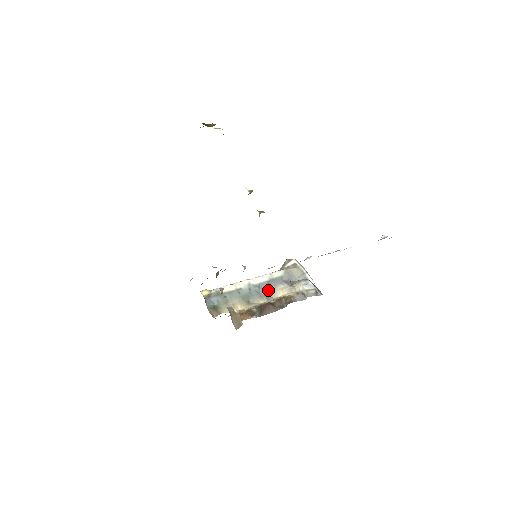
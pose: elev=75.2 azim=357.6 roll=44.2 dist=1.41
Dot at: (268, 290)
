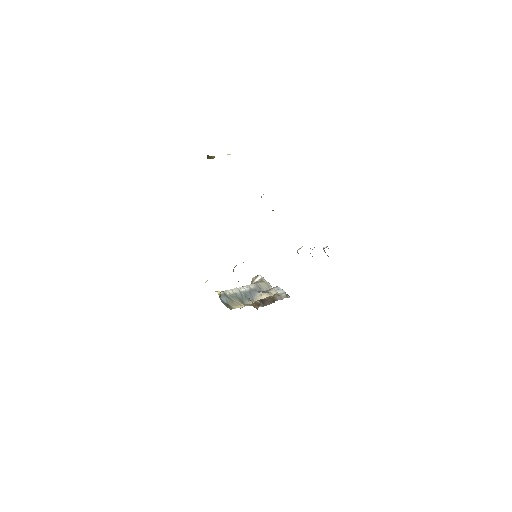
Dot at: (251, 297)
